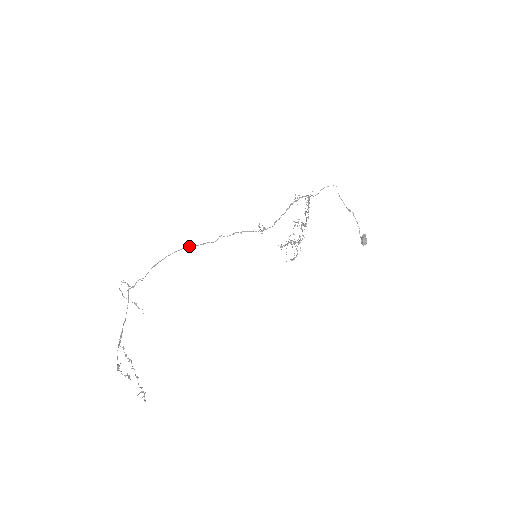
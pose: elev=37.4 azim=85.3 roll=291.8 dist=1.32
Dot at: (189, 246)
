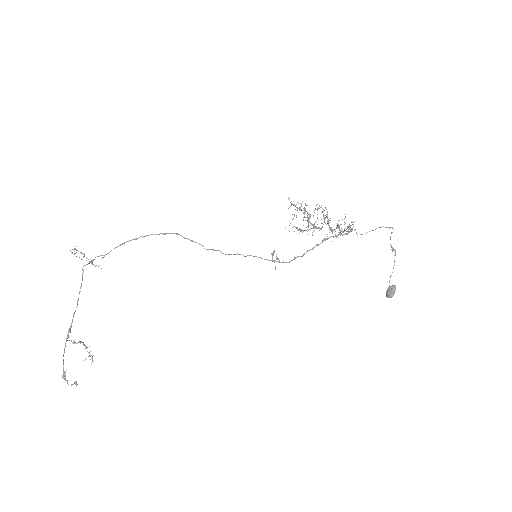
Dot at: (173, 233)
